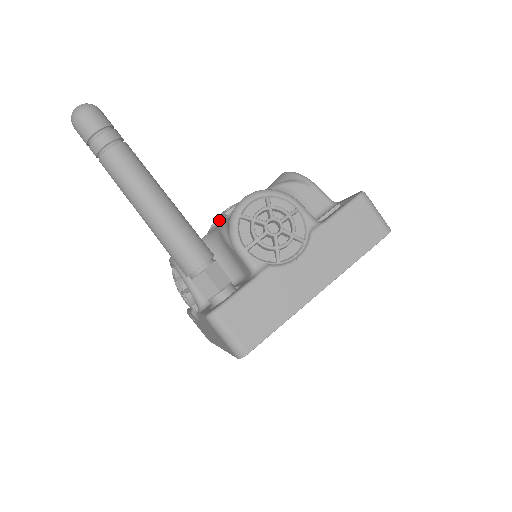
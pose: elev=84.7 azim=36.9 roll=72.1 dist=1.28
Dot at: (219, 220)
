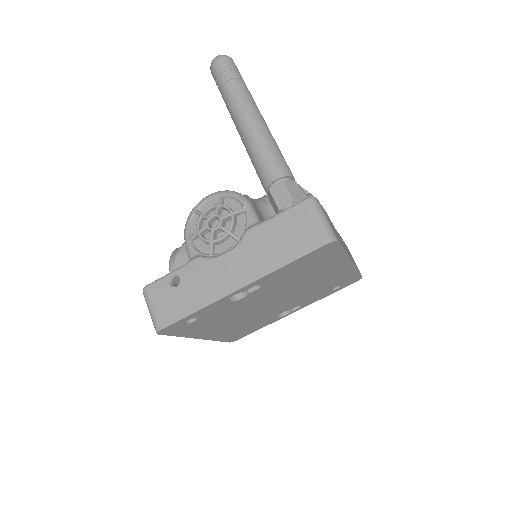
Dot at: occluded
